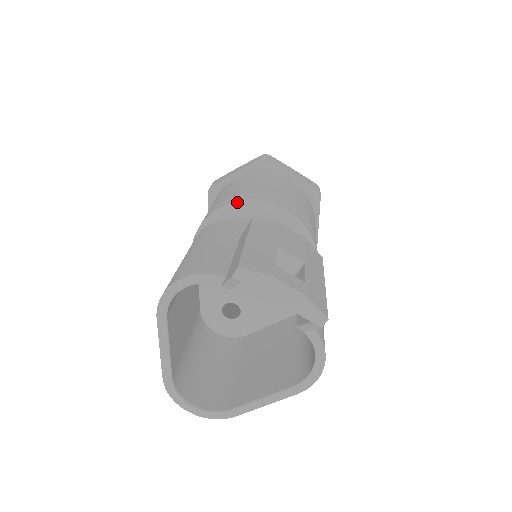
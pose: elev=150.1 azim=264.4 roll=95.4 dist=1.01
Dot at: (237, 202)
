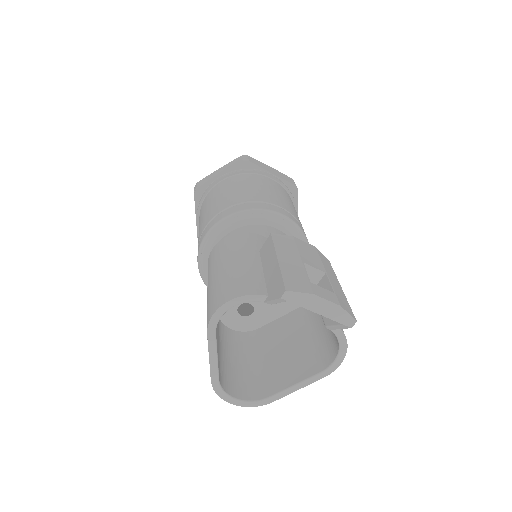
Dot at: (239, 212)
